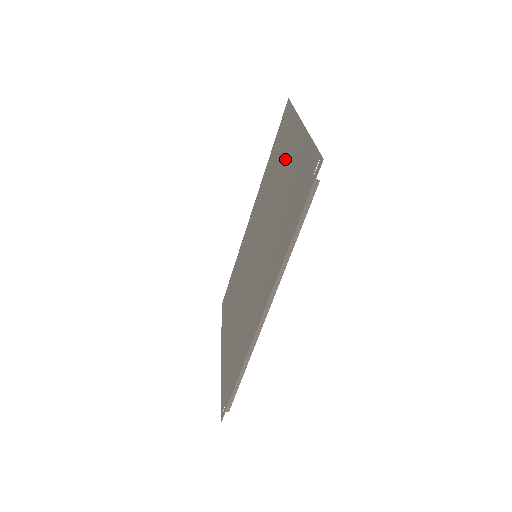
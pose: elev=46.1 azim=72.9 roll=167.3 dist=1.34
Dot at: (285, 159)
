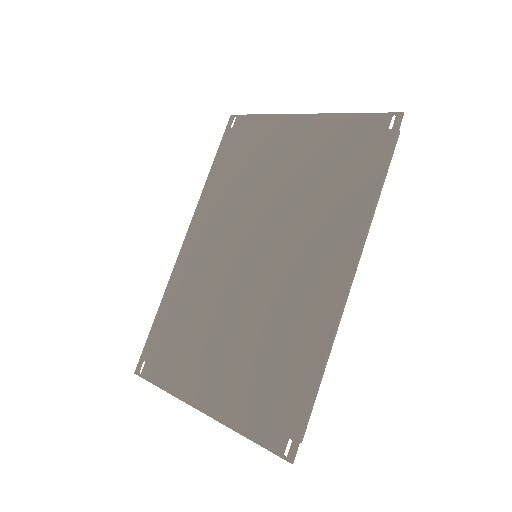
Dot at: (279, 151)
